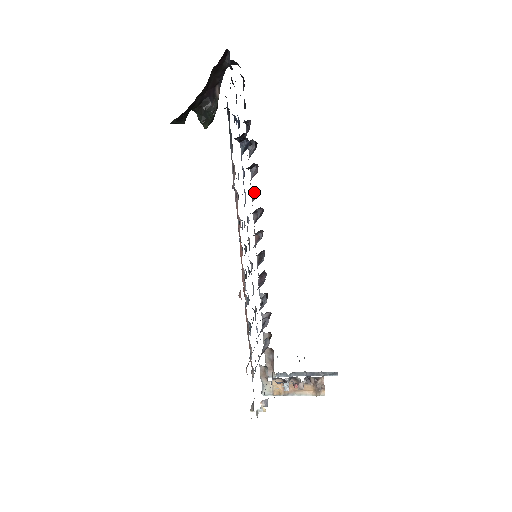
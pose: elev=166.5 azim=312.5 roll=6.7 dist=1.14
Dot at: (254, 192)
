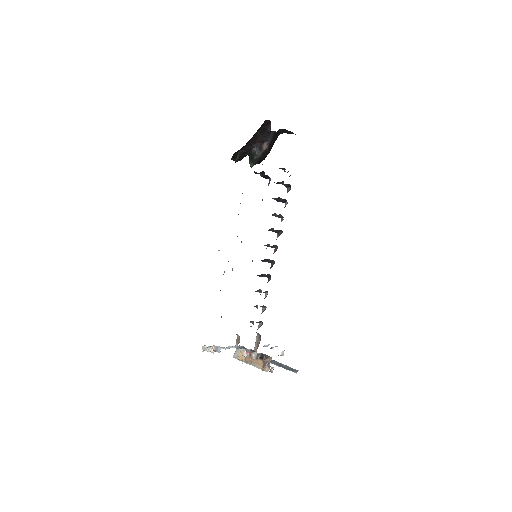
Dot at: (282, 219)
